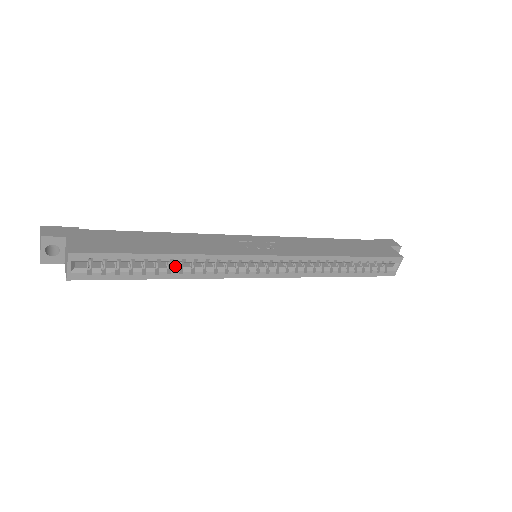
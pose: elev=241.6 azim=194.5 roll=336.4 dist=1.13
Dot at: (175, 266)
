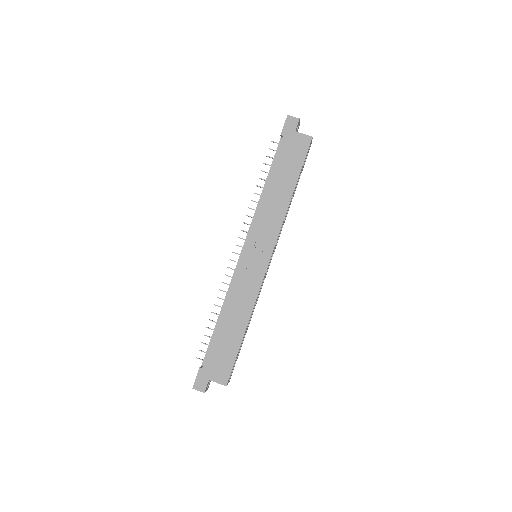
Dot at: occluded
